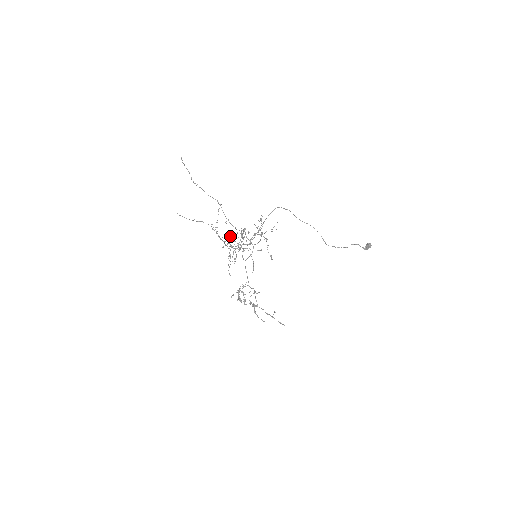
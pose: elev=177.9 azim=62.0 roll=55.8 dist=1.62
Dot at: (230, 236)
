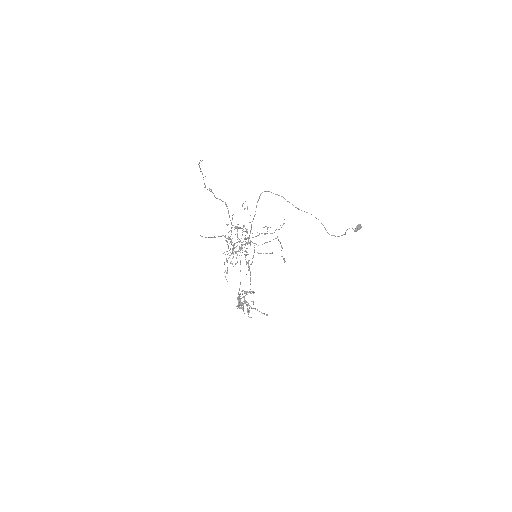
Dot at: (228, 238)
